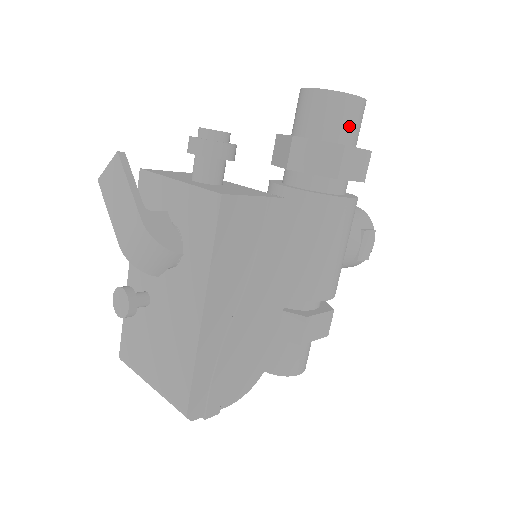
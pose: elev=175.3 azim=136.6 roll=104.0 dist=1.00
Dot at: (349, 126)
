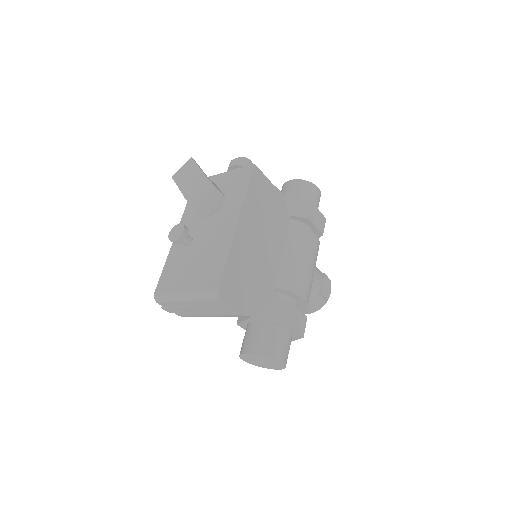
Dot at: (313, 199)
